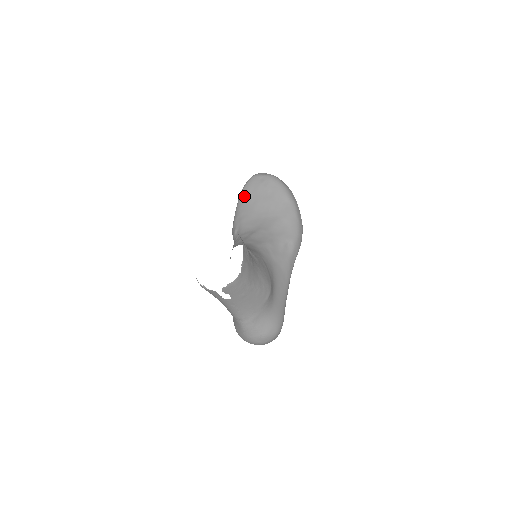
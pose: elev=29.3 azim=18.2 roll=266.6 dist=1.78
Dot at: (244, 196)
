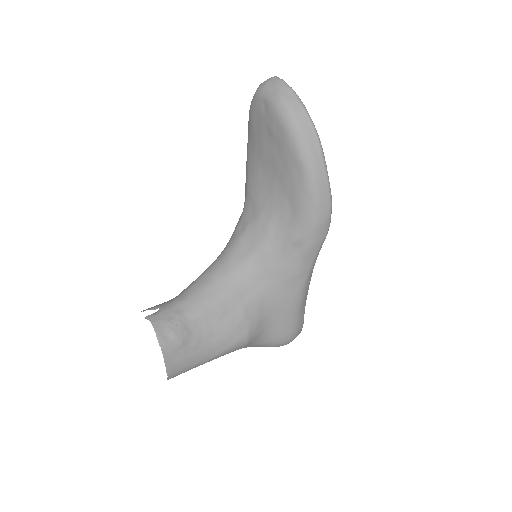
Dot at: (249, 131)
